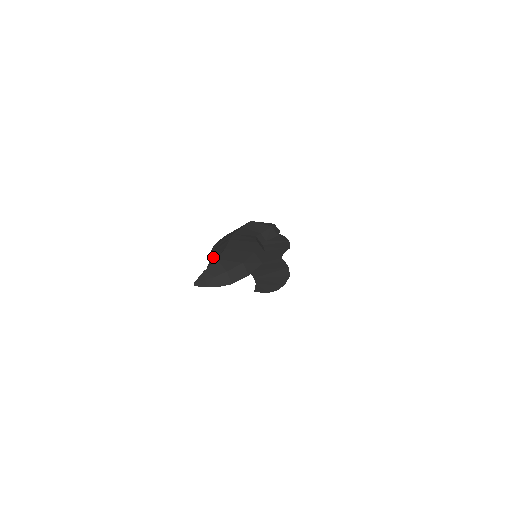
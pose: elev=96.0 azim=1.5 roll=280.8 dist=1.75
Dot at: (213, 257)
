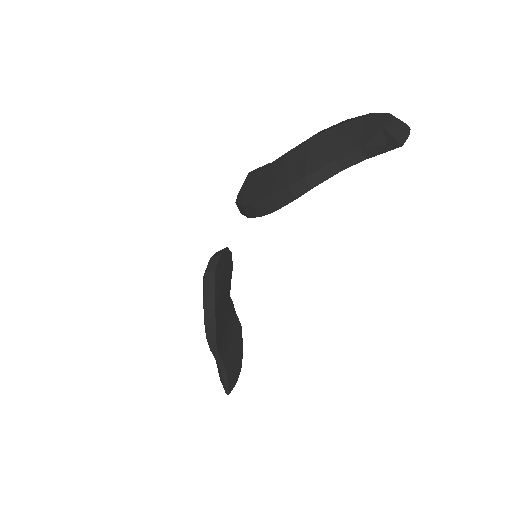
Dot at: (335, 151)
